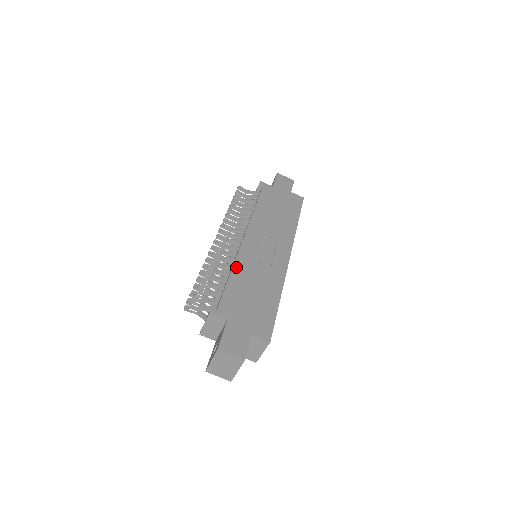
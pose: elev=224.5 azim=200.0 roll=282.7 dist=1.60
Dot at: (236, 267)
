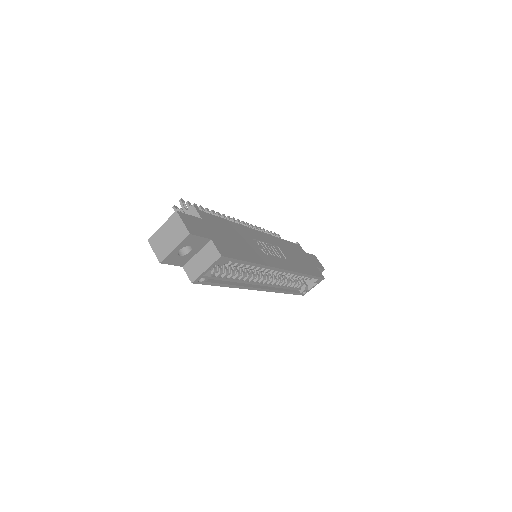
Dot at: (237, 225)
